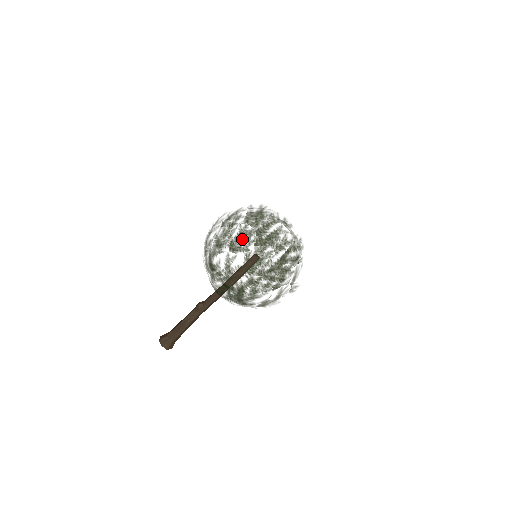
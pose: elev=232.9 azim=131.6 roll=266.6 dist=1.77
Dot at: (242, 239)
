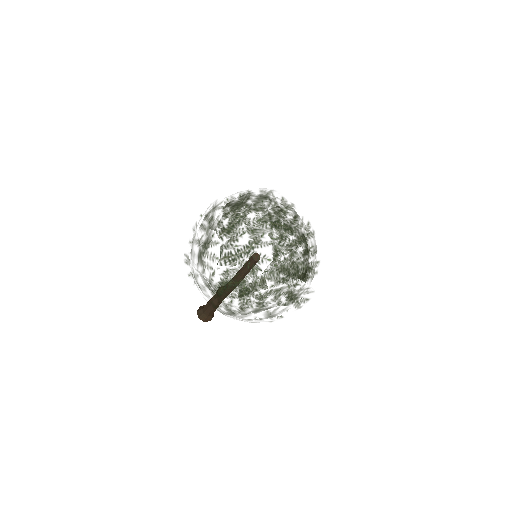
Dot at: (207, 252)
